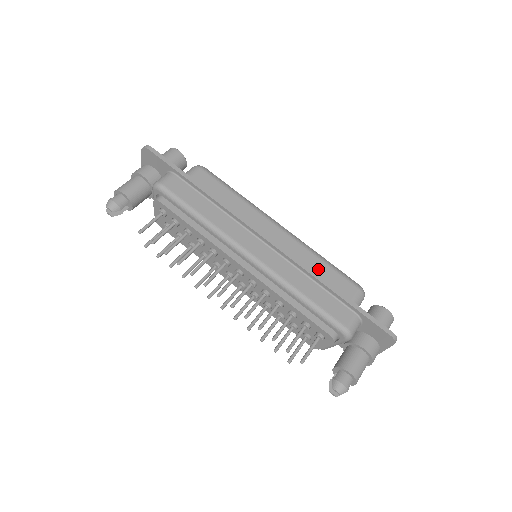
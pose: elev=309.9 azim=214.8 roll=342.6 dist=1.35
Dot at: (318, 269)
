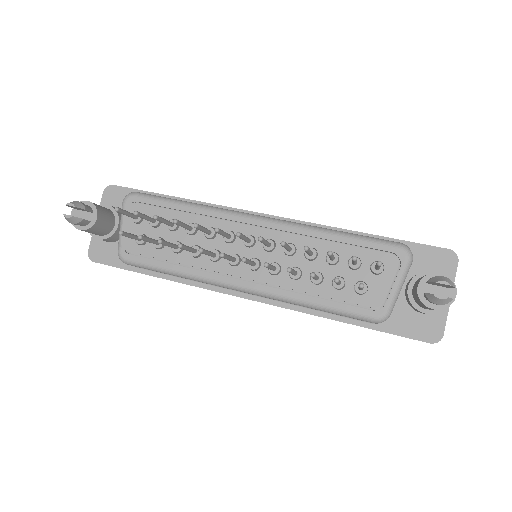
Dot at: occluded
